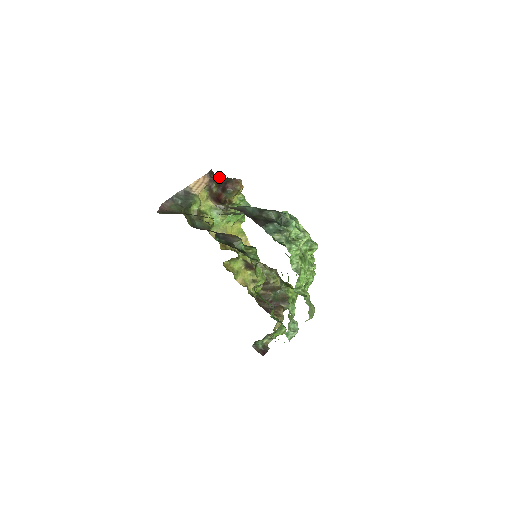
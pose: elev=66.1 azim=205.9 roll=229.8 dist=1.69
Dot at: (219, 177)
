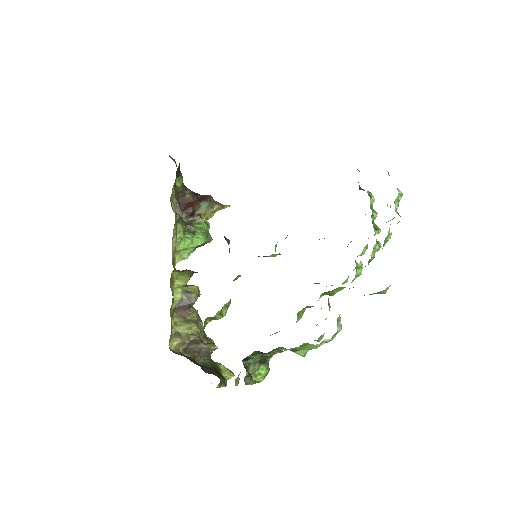
Dot at: occluded
